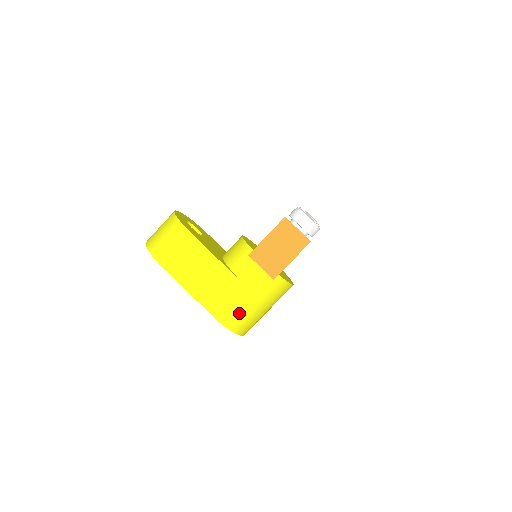
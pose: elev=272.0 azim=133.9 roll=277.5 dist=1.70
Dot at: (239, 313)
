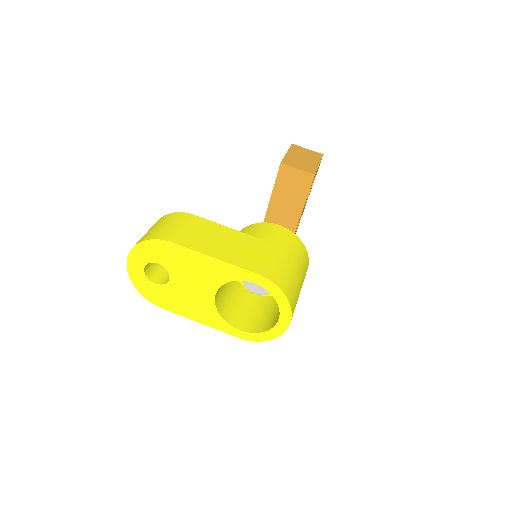
Dot at: (281, 270)
